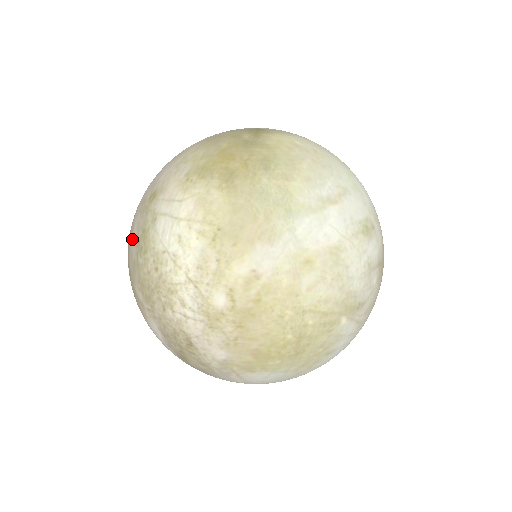
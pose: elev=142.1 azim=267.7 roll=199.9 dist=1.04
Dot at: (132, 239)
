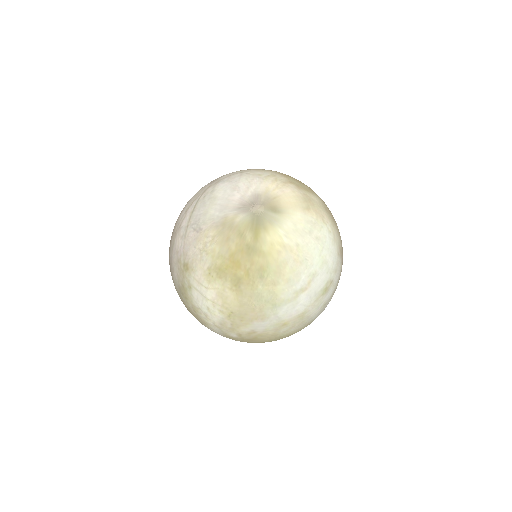
Dot at: (174, 278)
